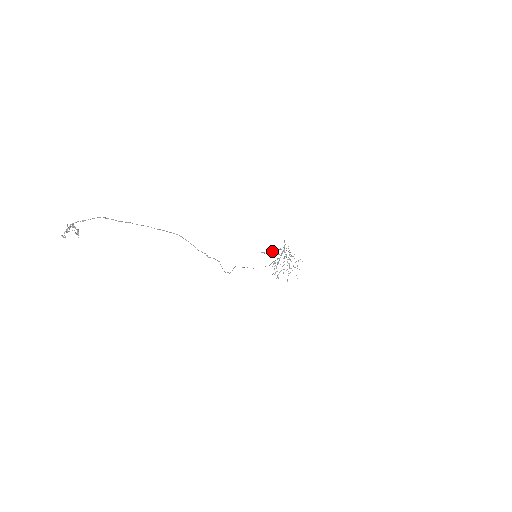
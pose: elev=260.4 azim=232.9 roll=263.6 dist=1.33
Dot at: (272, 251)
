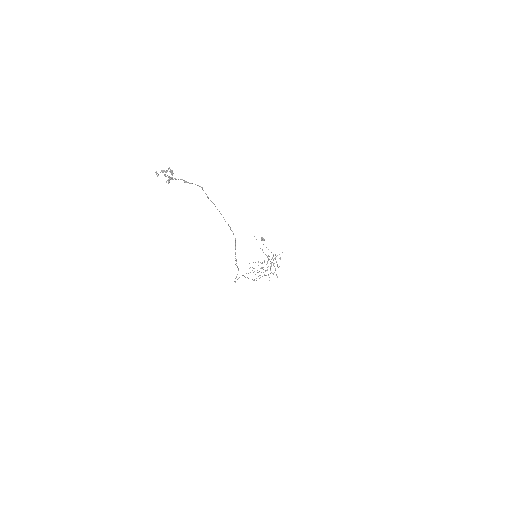
Dot at: occluded
